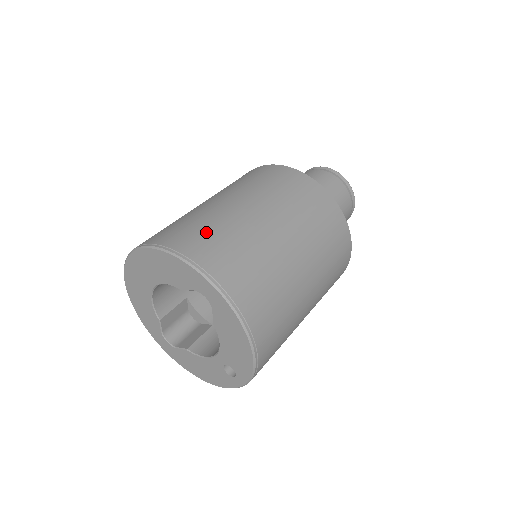
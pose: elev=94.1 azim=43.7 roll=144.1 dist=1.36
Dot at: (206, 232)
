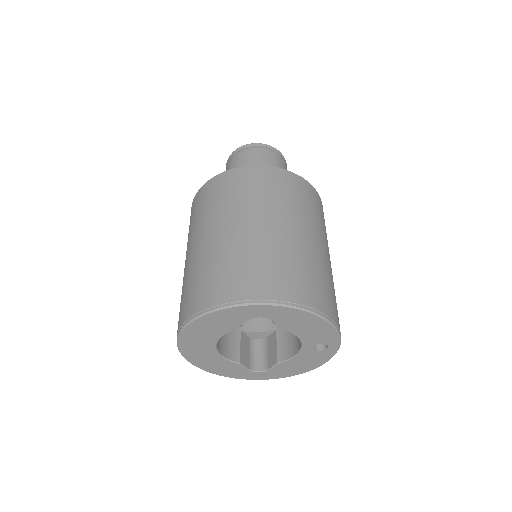
Dot at: (214, 275)
